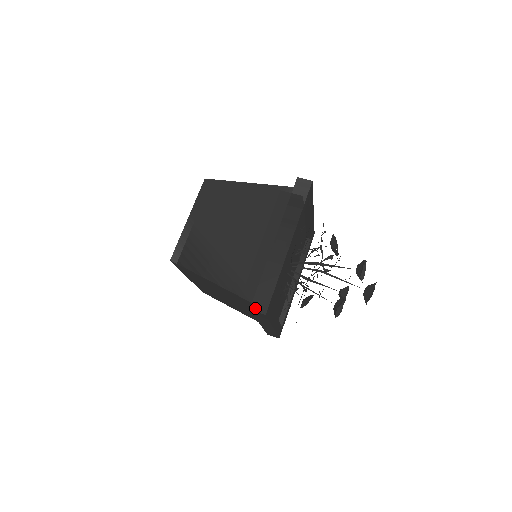
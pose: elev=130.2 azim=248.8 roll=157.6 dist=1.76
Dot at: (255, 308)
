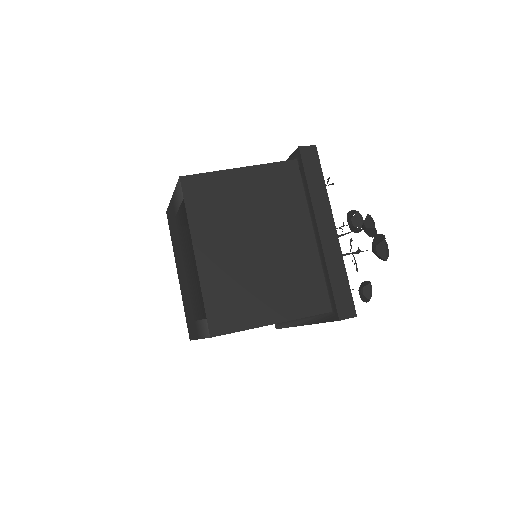
Dot at: (302, 147)
